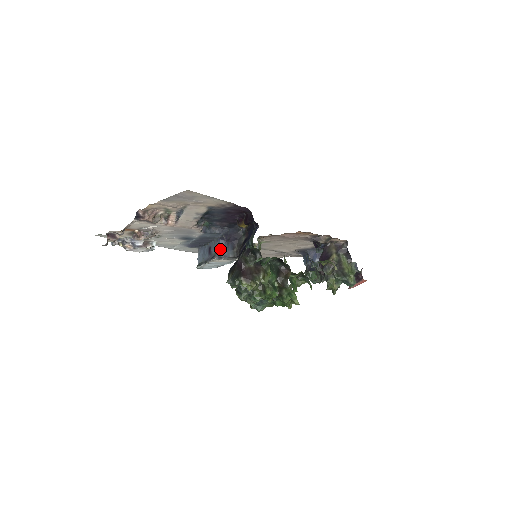
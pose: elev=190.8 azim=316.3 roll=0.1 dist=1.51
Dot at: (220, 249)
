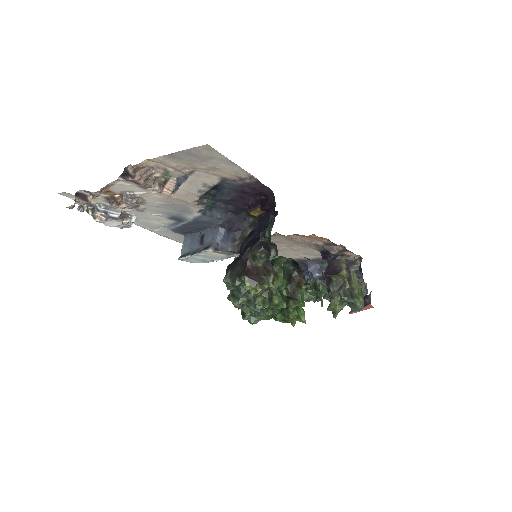
Dot at: (218, 239)
